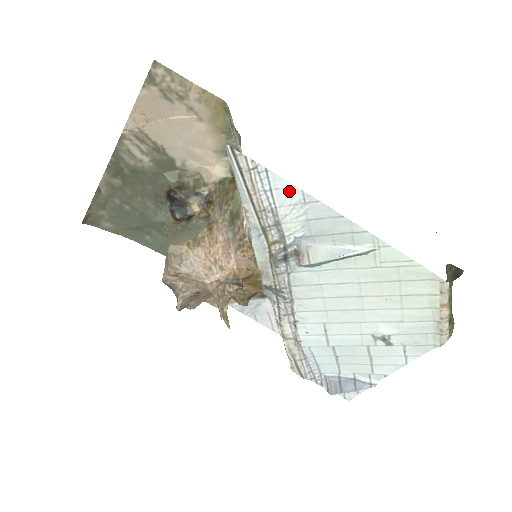
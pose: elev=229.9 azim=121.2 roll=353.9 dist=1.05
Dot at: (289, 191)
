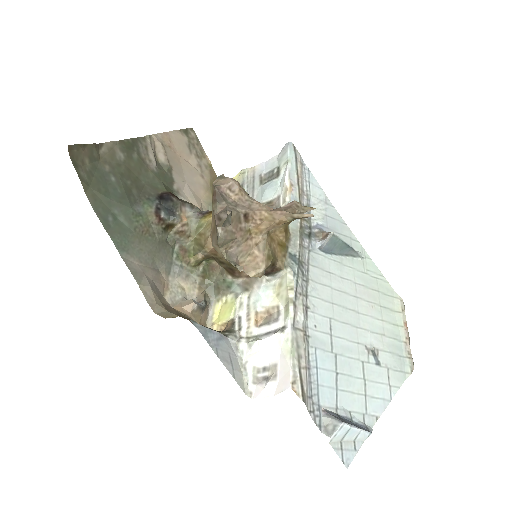
Dot at: (319, 190)
